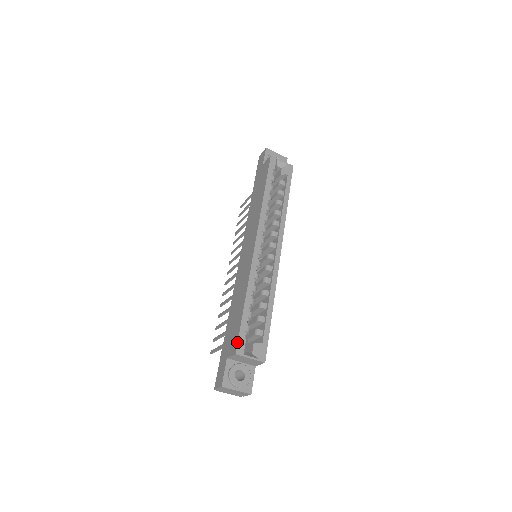
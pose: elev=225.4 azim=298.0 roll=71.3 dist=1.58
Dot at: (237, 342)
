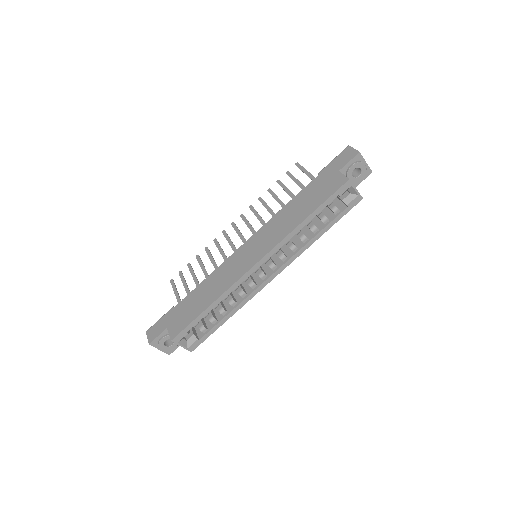
Dot at: (179, 333)
